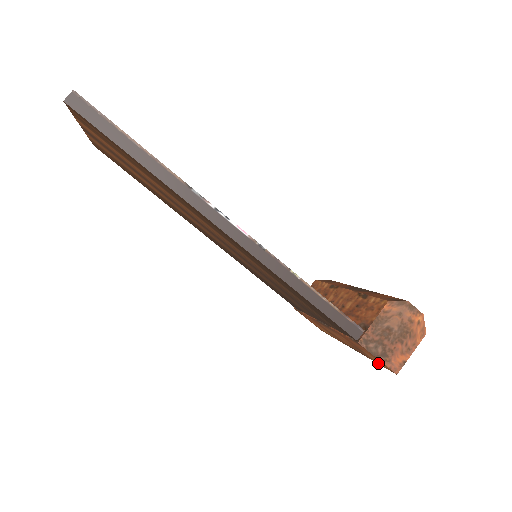
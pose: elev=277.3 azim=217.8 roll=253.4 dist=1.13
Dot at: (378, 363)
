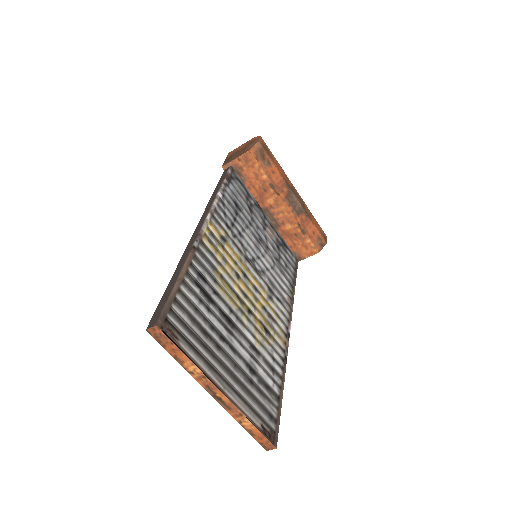
Dot at: occluded
